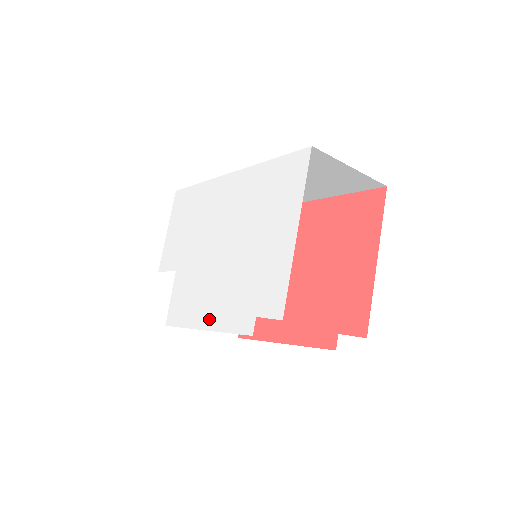
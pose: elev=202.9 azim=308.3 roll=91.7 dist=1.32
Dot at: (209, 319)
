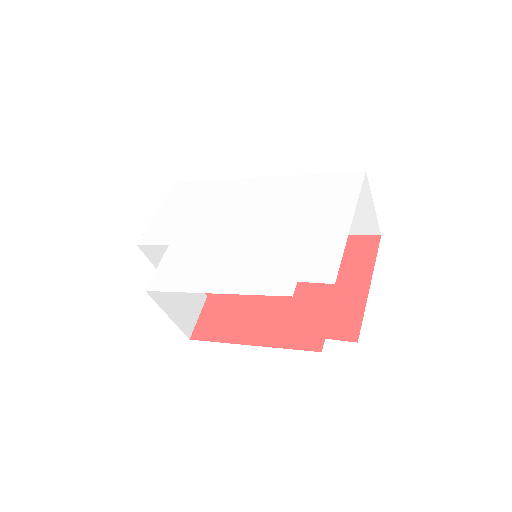
Dot at: (225, 284)
